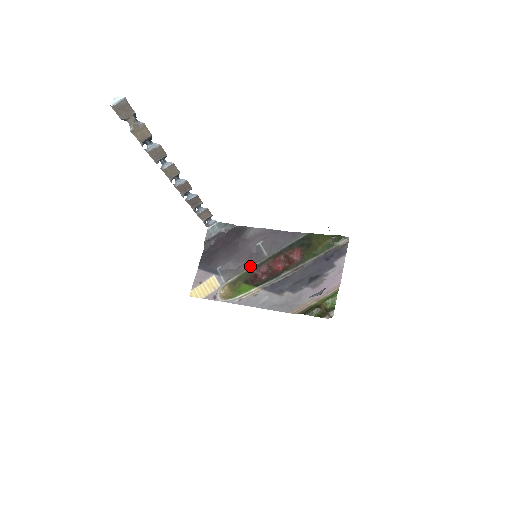
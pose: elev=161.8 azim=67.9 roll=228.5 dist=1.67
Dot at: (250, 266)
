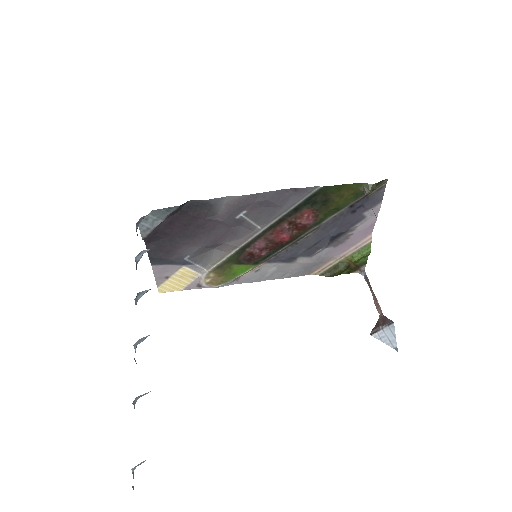
Dot at: (238, 247)
